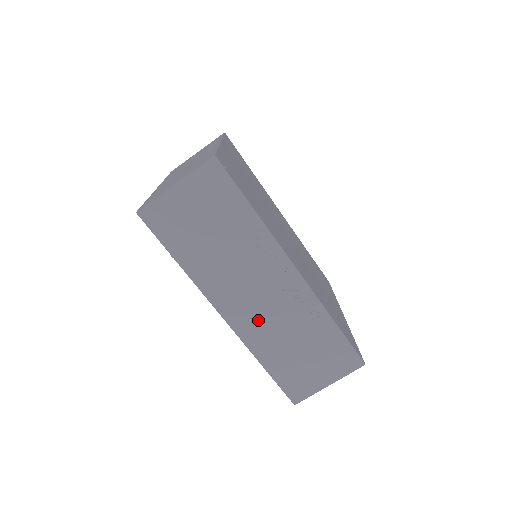
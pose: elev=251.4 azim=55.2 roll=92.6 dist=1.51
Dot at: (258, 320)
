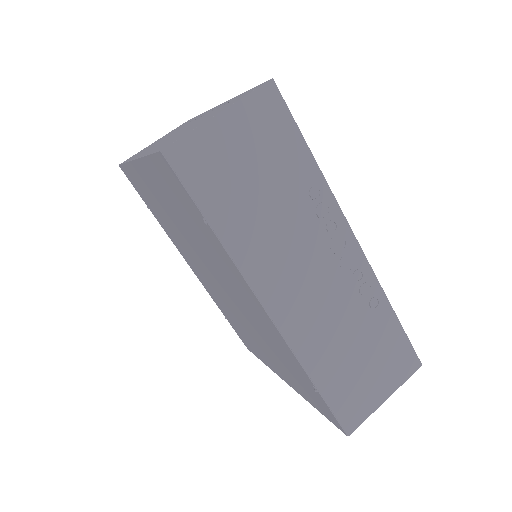
Dot at: (312, 315)
